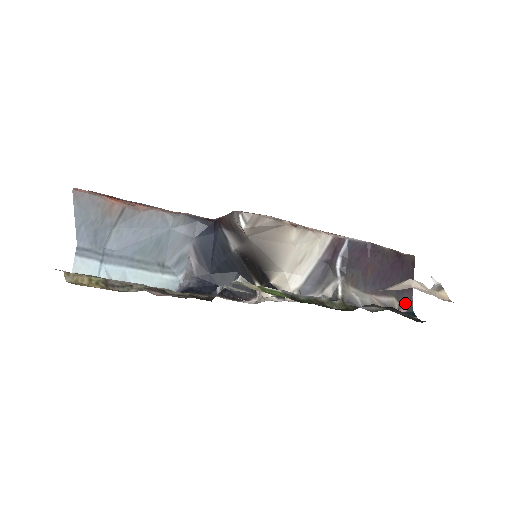
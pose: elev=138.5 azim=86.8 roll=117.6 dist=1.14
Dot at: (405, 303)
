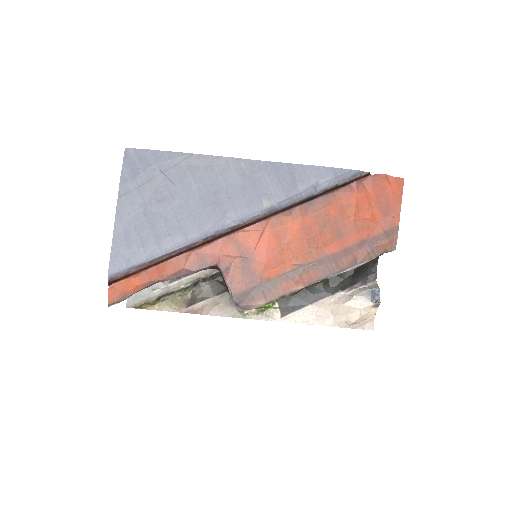
Dot at: occluded
